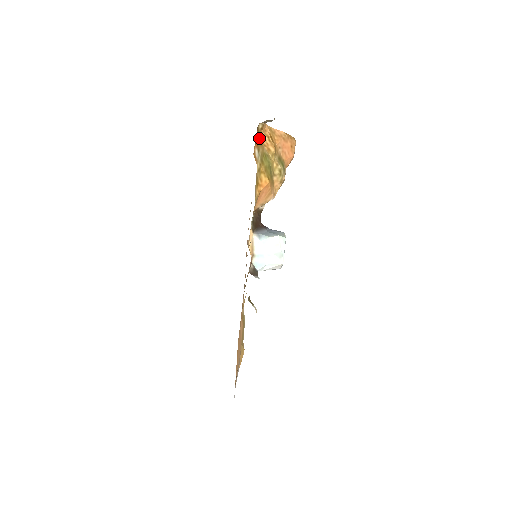
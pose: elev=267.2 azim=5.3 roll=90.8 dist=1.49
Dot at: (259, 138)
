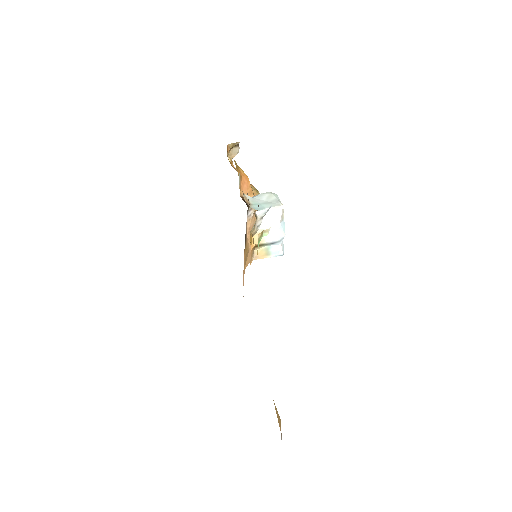
Dot at: occluded
